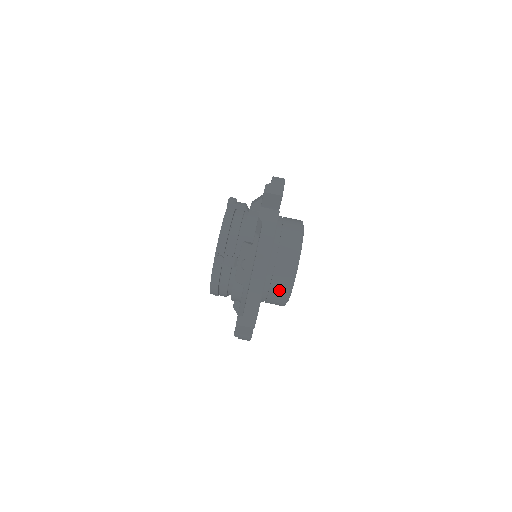
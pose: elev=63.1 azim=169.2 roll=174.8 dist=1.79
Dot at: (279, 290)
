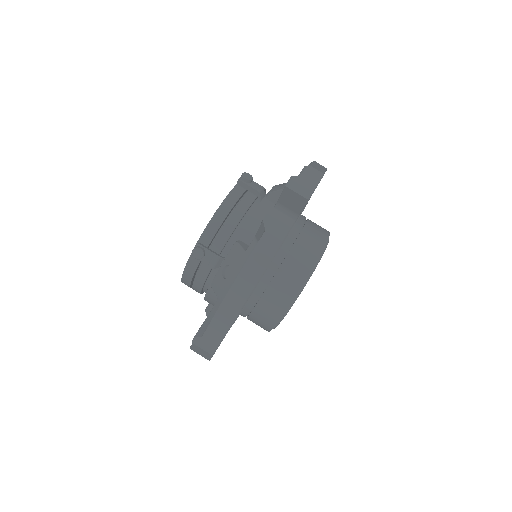
Dot at: (265, 315)
